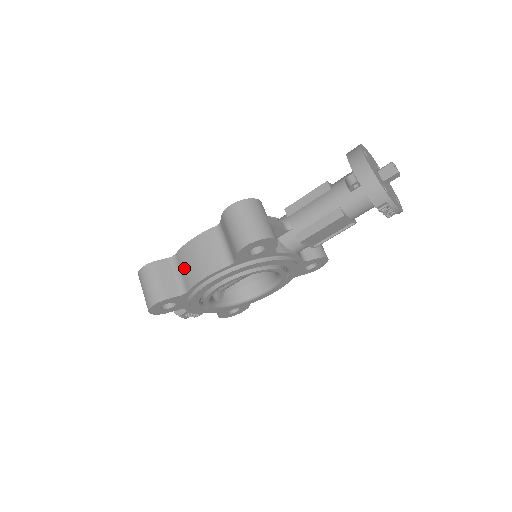
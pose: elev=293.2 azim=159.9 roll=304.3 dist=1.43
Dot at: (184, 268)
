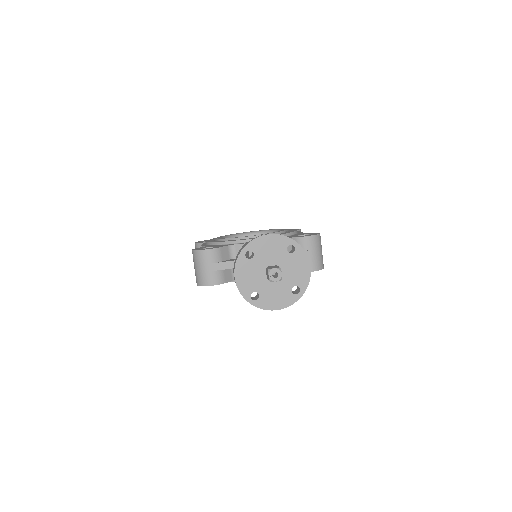
Dot at: occluded
